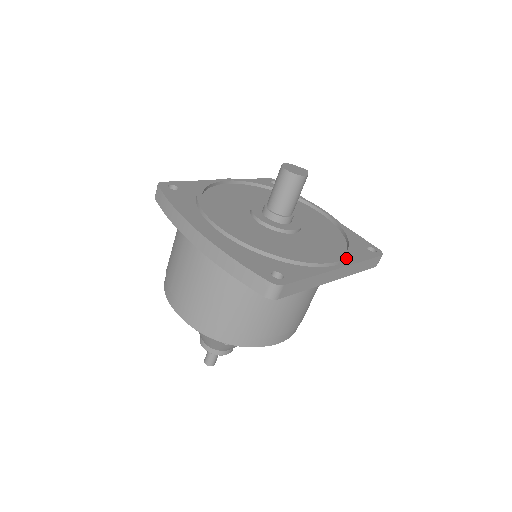
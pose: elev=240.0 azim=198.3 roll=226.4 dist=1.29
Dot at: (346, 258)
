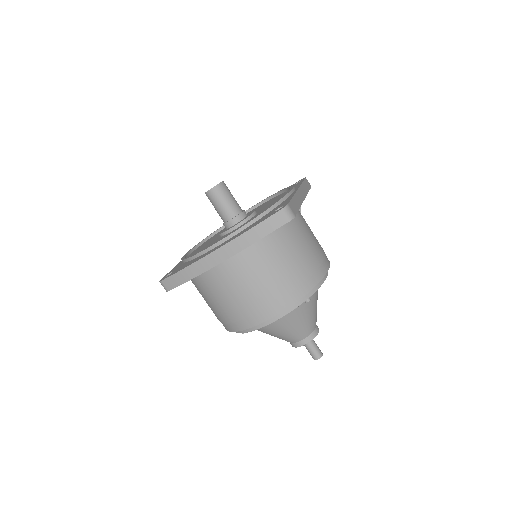
Dot at: (294, 187)
